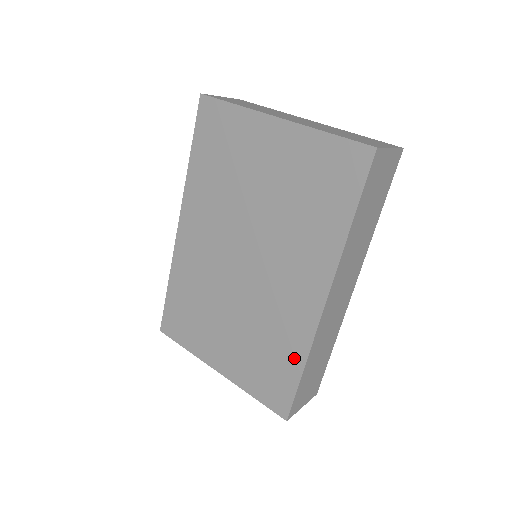
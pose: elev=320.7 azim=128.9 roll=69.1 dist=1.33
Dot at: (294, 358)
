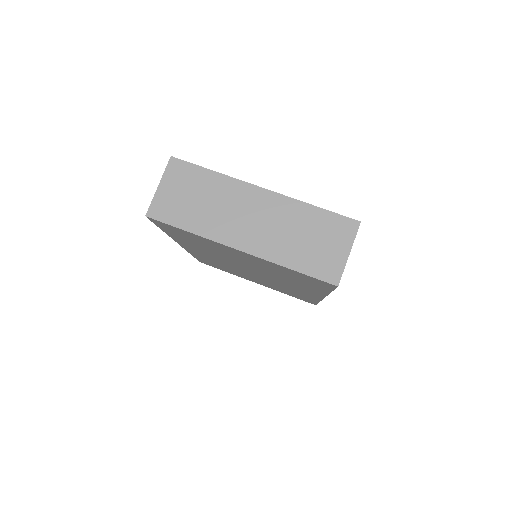
Dot at: occluded
